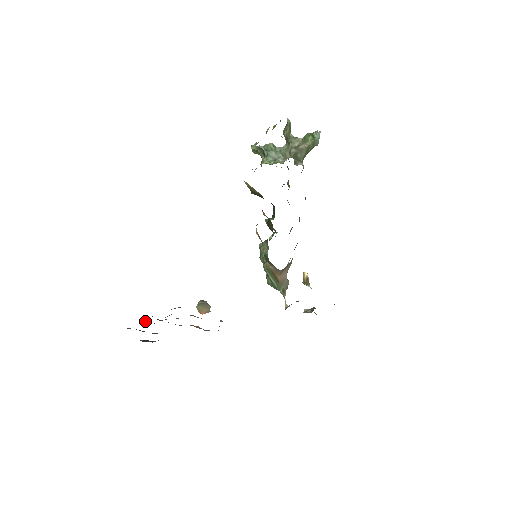
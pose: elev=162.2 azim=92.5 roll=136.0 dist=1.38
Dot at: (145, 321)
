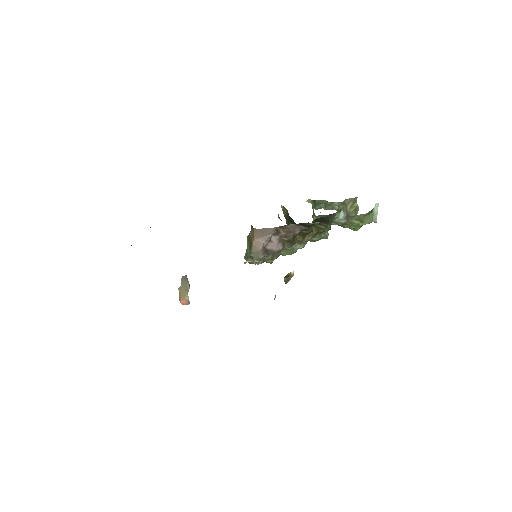
Dot at: occluded
